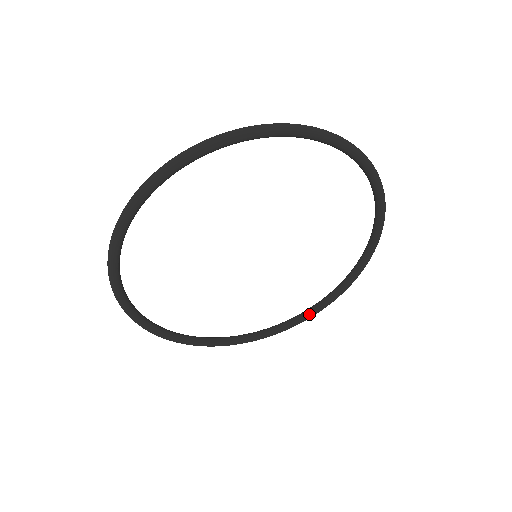
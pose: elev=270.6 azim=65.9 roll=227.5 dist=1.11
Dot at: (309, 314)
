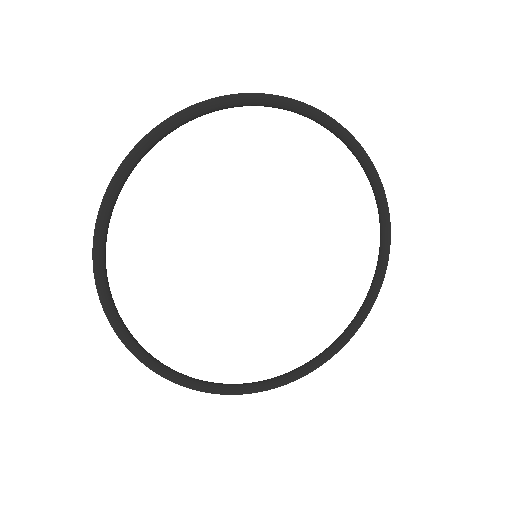
Dot at: (383, 253)
